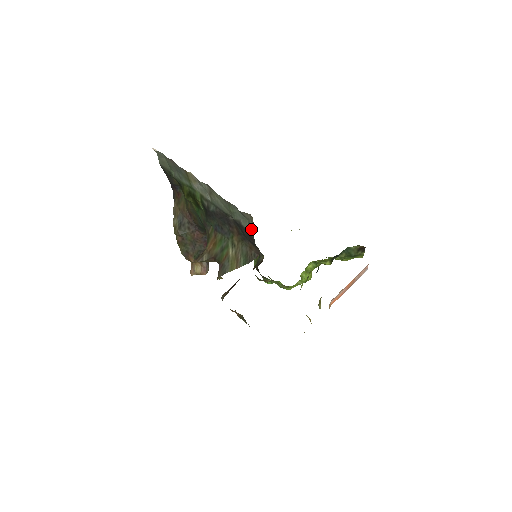
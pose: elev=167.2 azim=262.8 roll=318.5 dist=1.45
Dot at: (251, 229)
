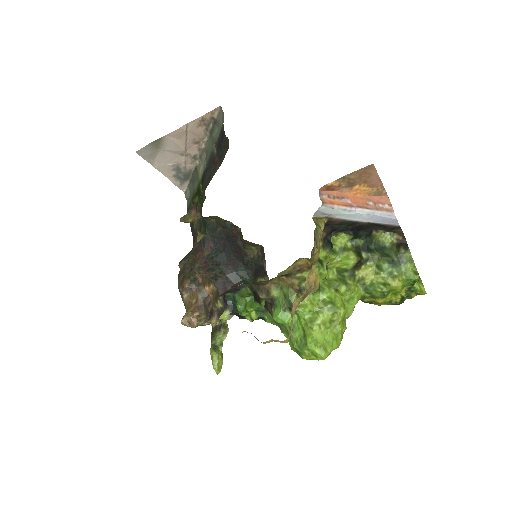
Dot at: (222, 124)
